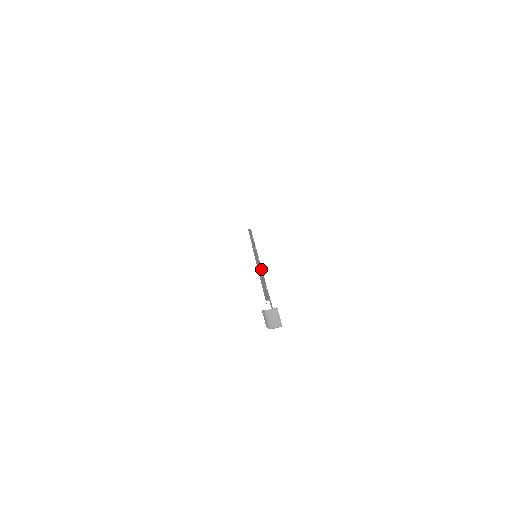
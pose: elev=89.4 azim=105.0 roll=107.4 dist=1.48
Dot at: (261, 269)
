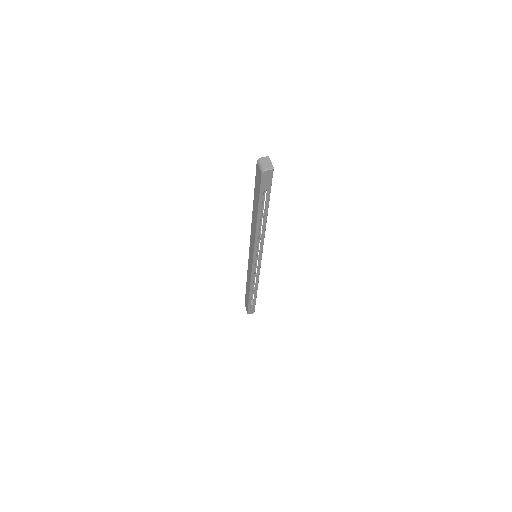
Dot at: (260, 245)
